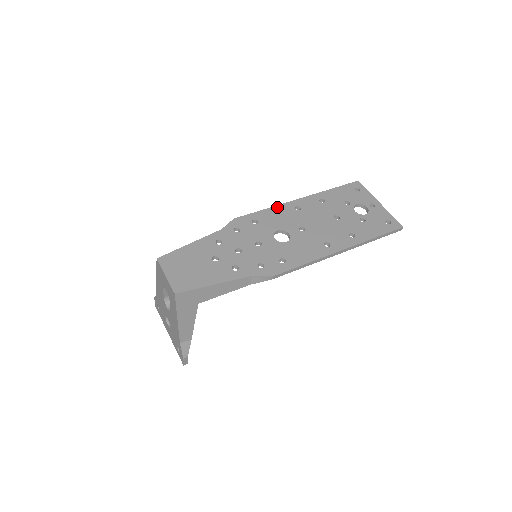
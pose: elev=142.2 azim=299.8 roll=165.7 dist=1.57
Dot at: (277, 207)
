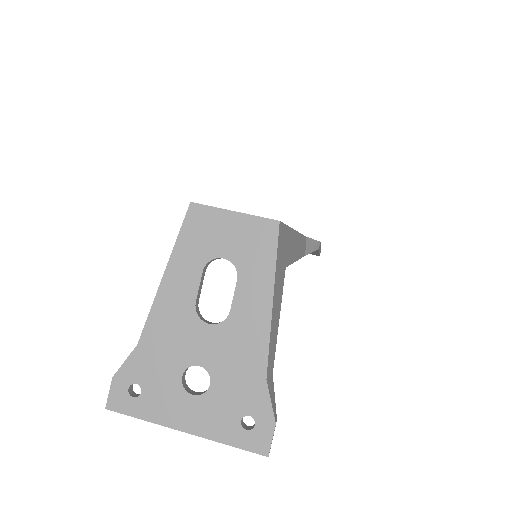
Dot at: occluded
